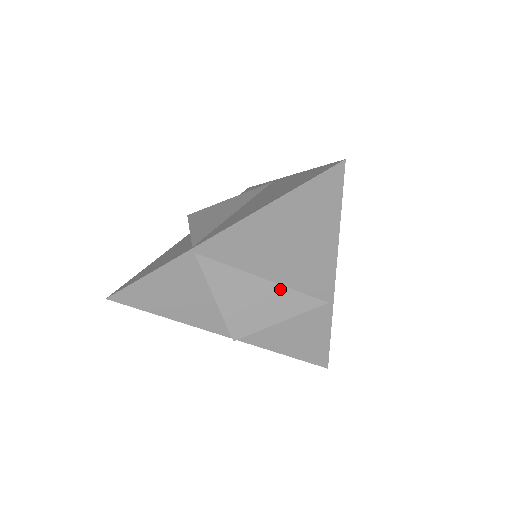
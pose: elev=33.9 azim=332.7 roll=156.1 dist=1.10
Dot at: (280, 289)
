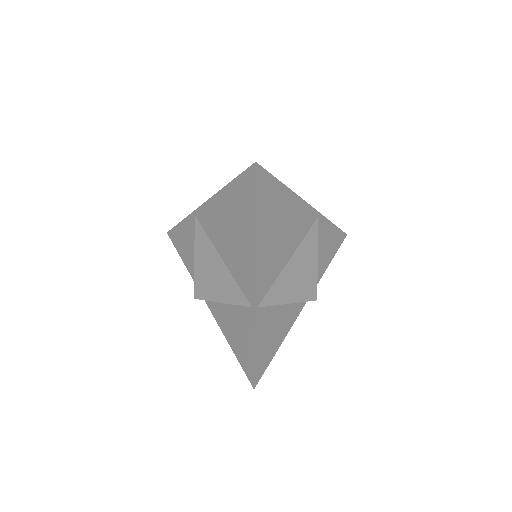
Dot at: (227, 272)
